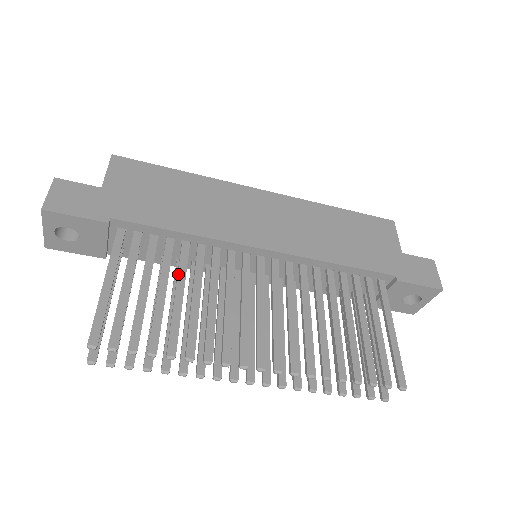
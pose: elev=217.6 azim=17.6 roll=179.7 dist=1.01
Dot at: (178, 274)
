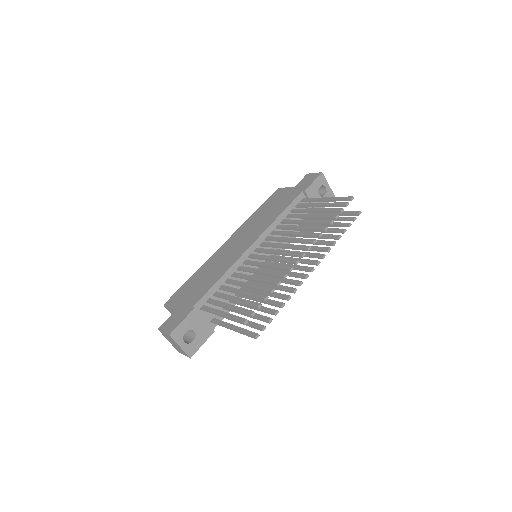
Dot at: (239, 285)
